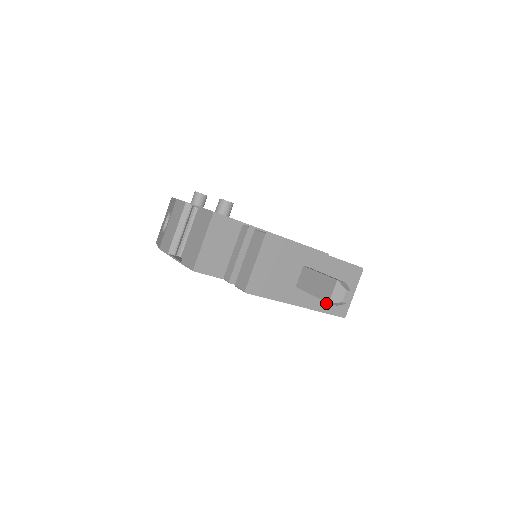
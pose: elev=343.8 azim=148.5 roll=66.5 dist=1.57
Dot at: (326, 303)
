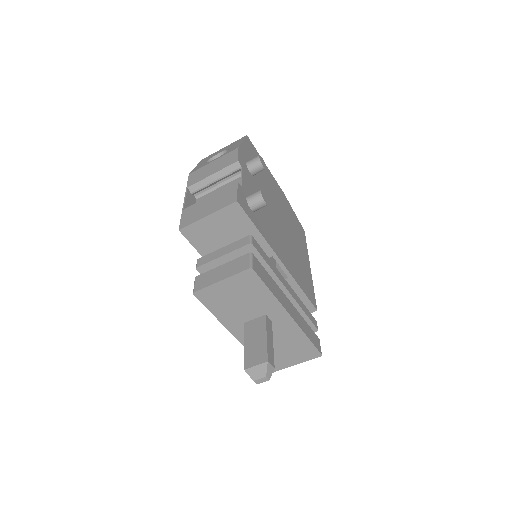
Dot at: occluded
